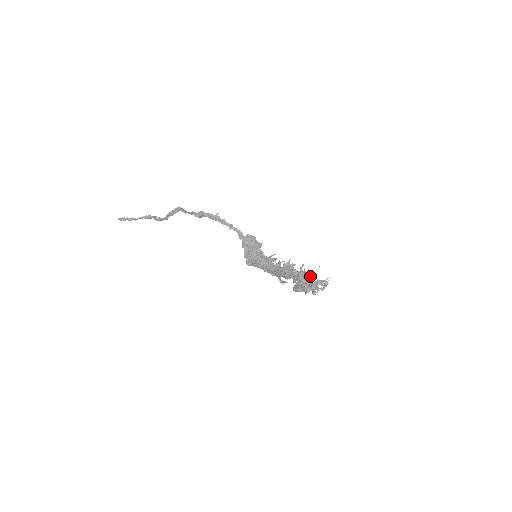
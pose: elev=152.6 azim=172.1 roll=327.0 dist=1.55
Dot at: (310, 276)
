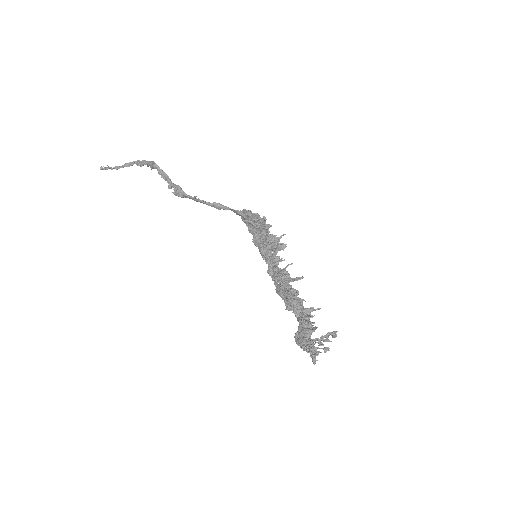
Dot at: (309, 337)
